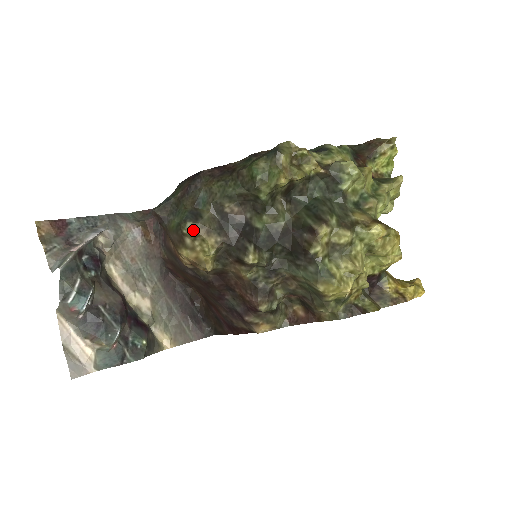
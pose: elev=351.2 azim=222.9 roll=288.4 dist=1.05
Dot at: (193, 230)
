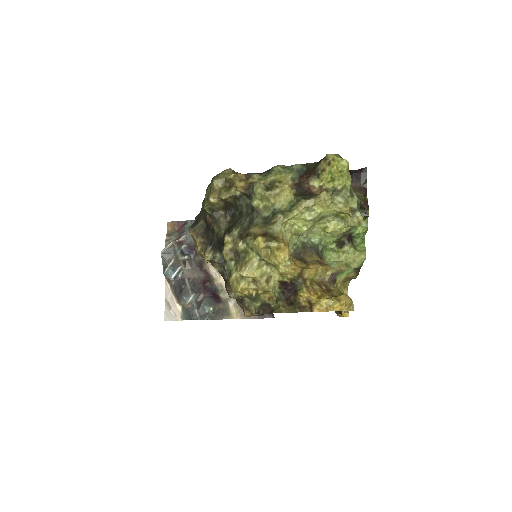
Dot at: (190, 233)
